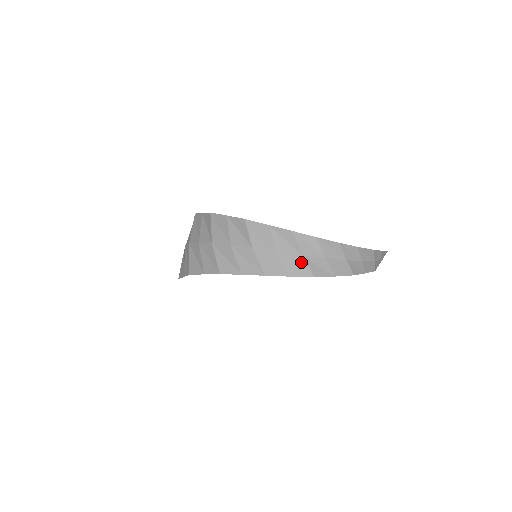
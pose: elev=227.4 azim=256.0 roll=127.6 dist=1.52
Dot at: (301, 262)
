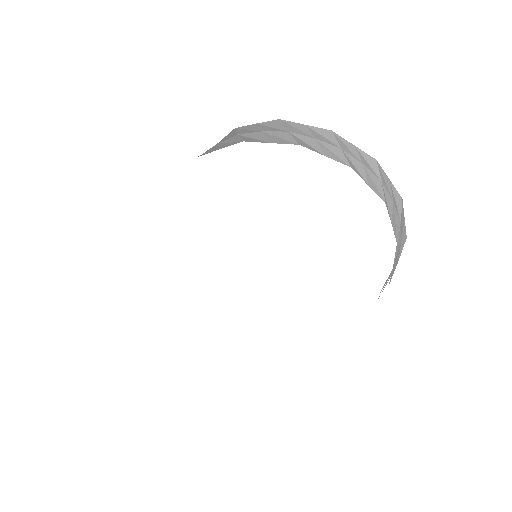
Dot at: (235, 139)
